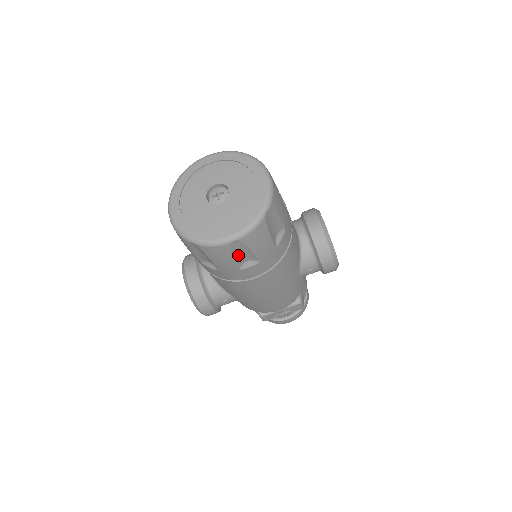
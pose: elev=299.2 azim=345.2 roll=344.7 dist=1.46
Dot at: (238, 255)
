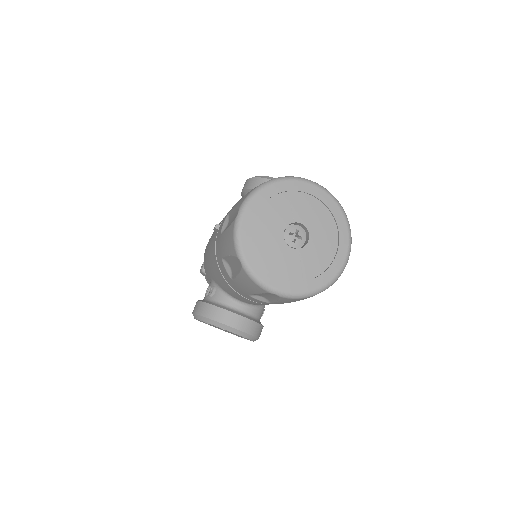
Dot at: occluded
